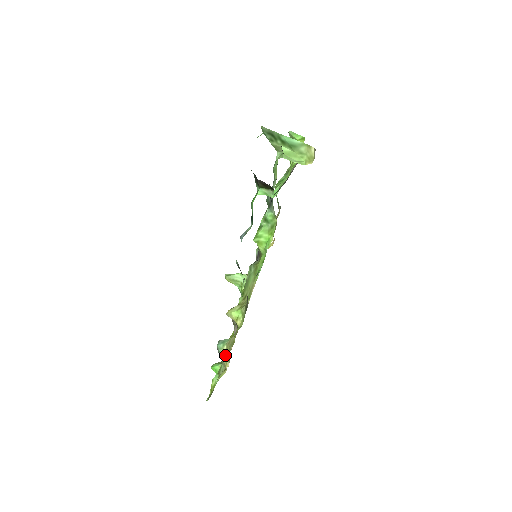
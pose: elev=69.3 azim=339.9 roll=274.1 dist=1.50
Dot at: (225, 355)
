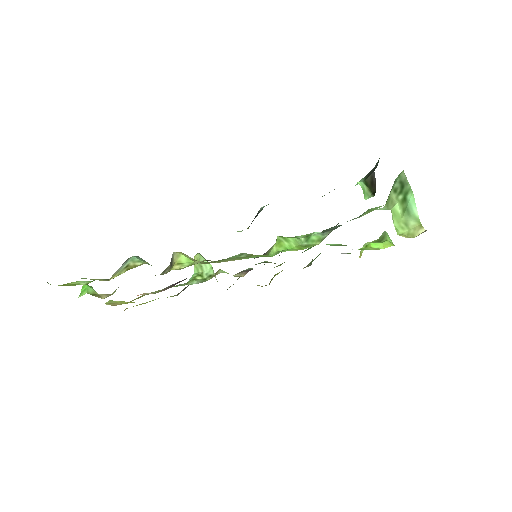
Dot at: (129, 267)
